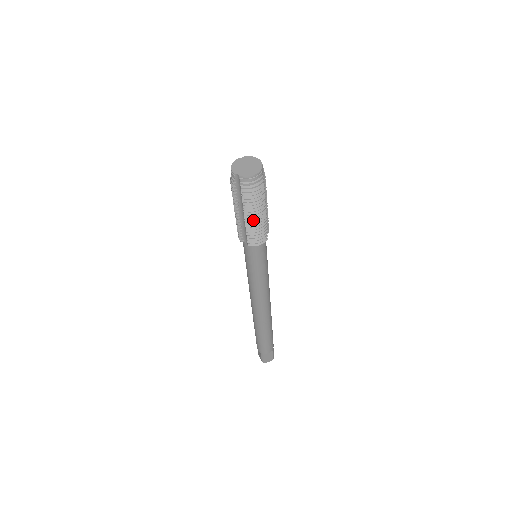
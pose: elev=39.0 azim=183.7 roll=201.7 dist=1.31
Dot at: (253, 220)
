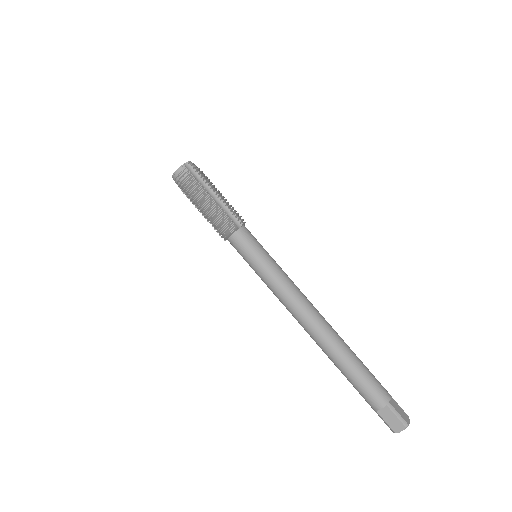
Dot at: (204, 210)
